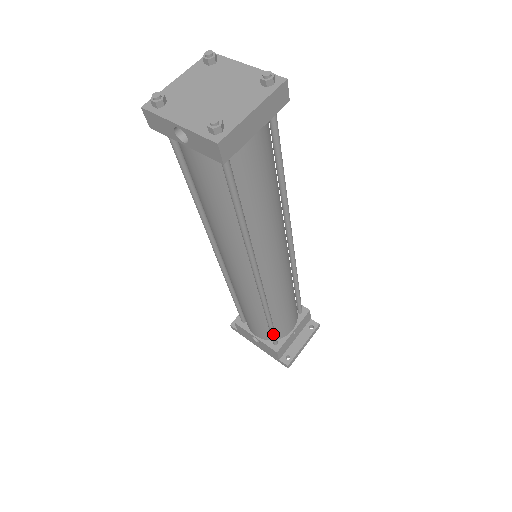
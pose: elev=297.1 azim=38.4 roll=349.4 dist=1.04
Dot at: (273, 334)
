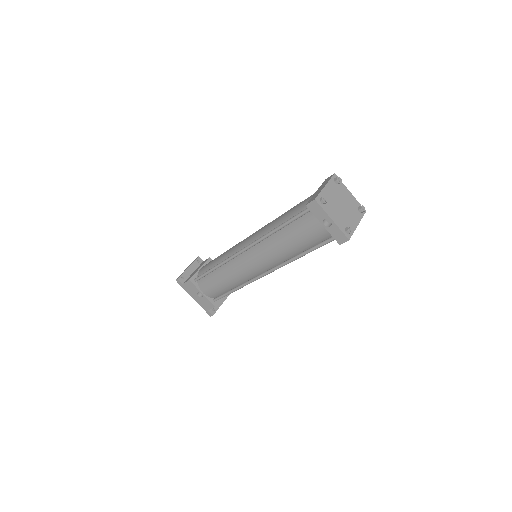
Dot at: occluded
